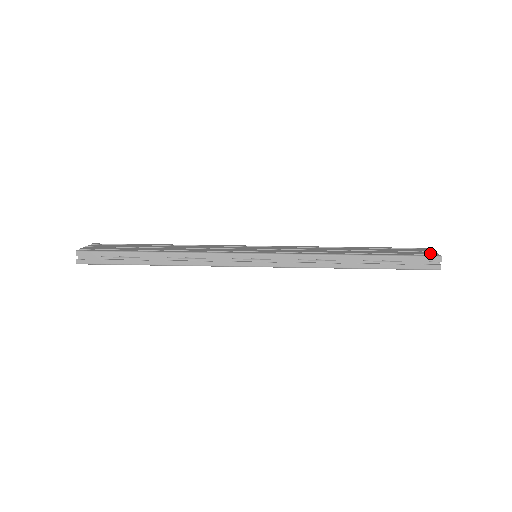
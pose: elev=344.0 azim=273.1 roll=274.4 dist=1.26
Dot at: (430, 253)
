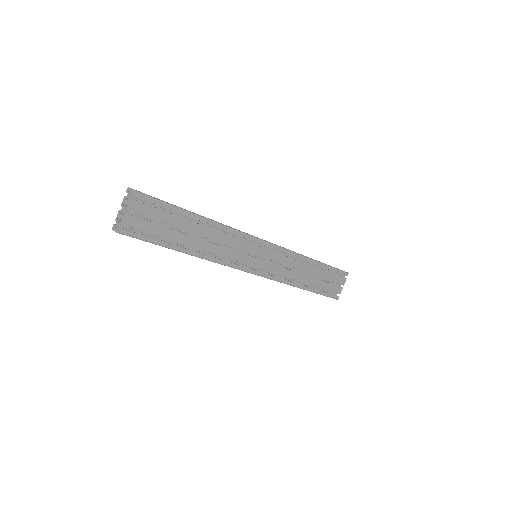
Dot at: occluded
